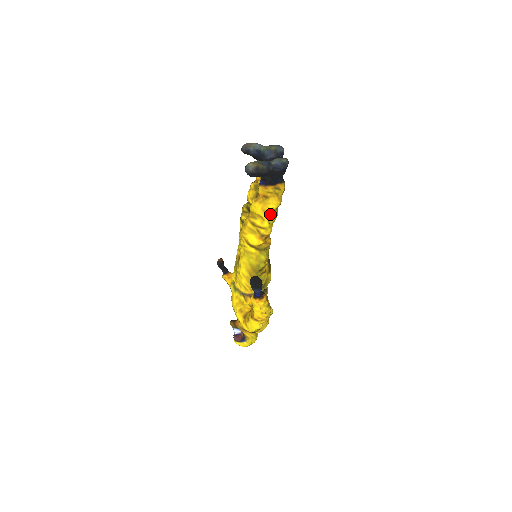
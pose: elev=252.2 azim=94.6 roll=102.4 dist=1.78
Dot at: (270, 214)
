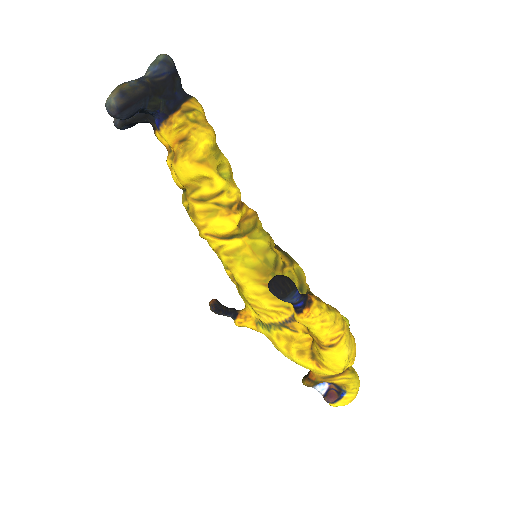
Dot at: (211, 161)
